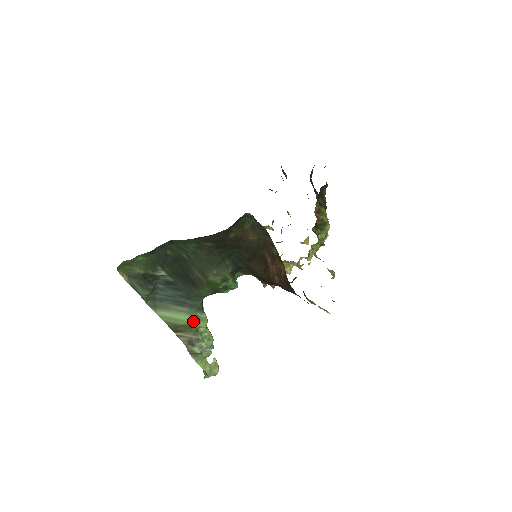
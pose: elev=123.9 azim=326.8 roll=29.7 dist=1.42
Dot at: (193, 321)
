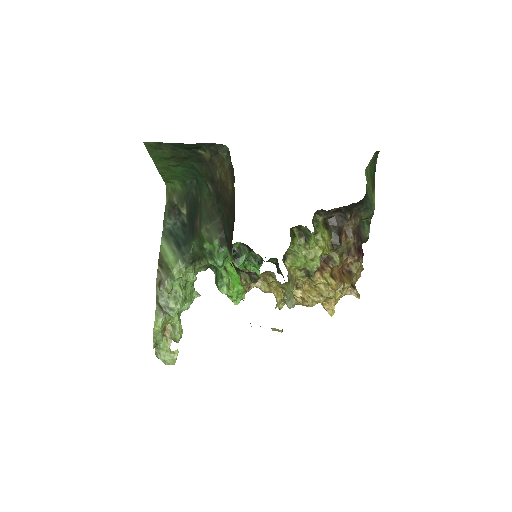
Dot at: (173, 264)
